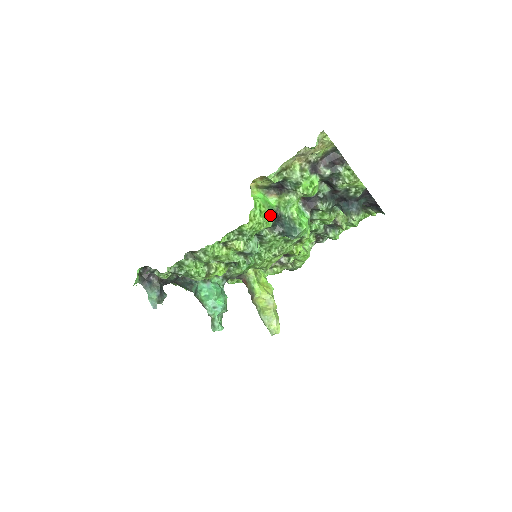
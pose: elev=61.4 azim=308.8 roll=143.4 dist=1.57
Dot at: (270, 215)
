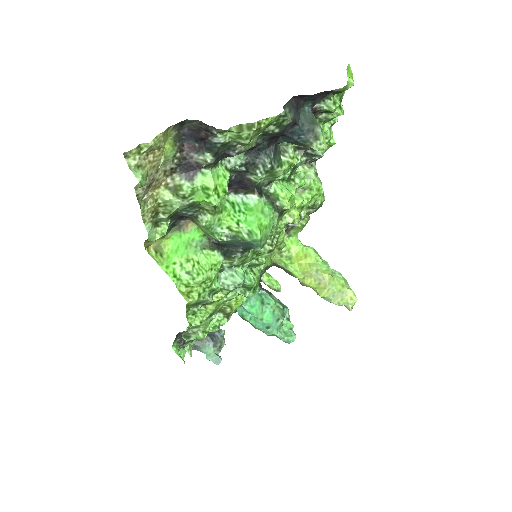
Dot at: (207, 254)
